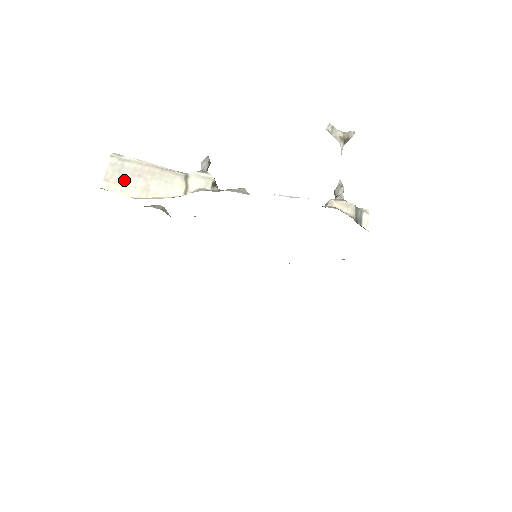
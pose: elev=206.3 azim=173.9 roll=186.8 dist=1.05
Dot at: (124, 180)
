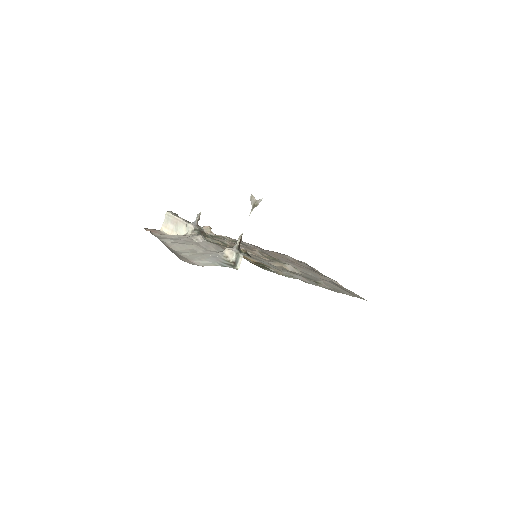
Dot at: (168, 226)
